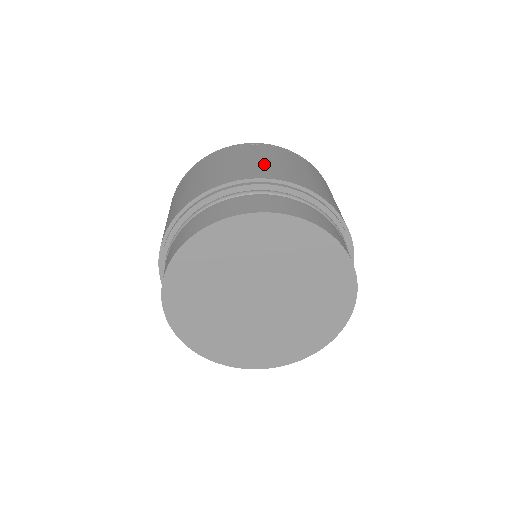
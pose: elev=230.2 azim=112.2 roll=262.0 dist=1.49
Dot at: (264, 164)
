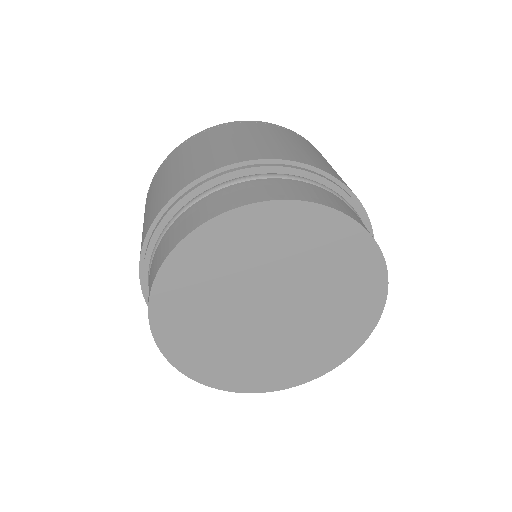
Dot at: (184, 168)
